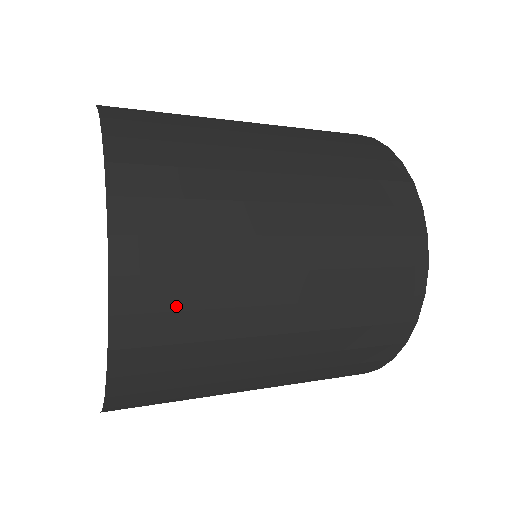
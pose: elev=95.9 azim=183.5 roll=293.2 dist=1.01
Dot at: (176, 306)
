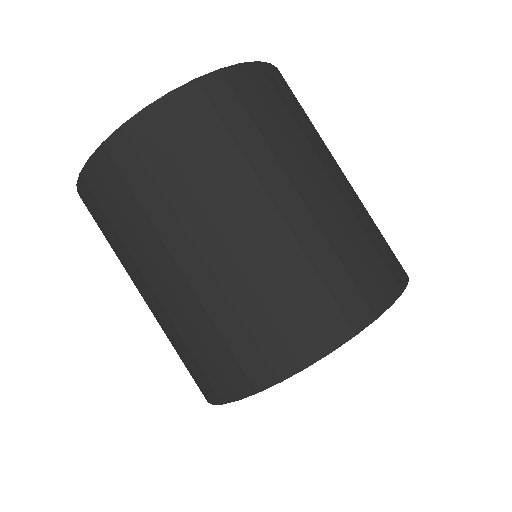
Dot at: (174, 149)
